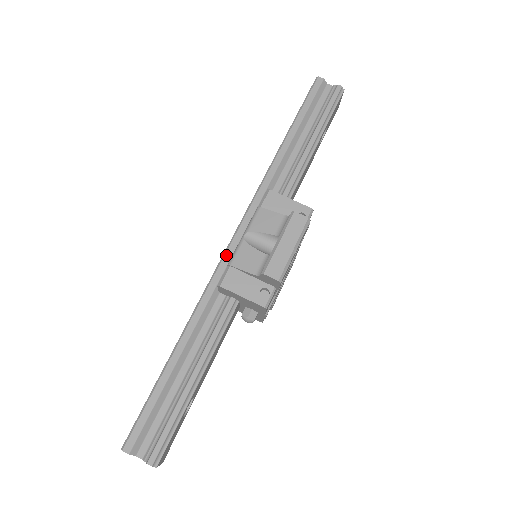
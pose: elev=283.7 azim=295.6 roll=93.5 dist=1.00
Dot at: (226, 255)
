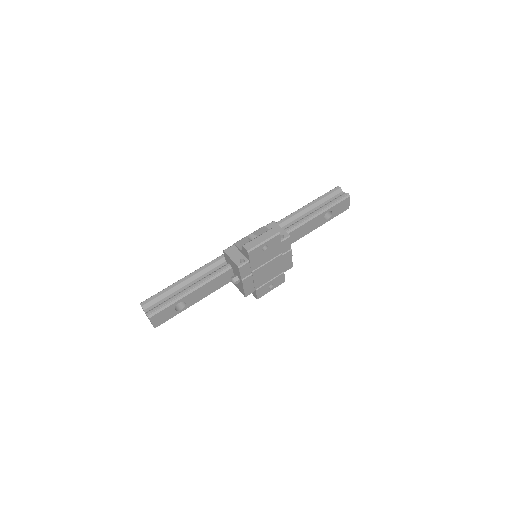
Dot at: occluded
